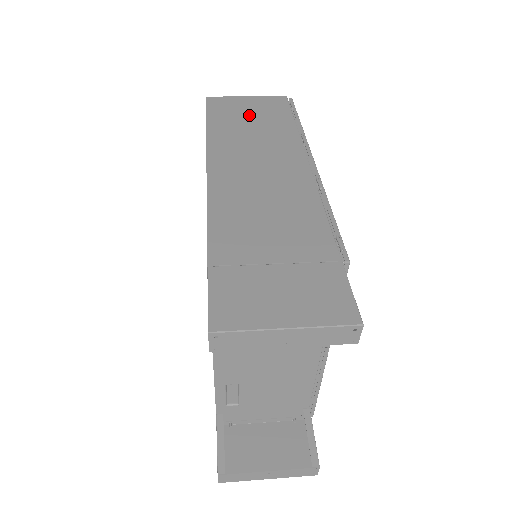
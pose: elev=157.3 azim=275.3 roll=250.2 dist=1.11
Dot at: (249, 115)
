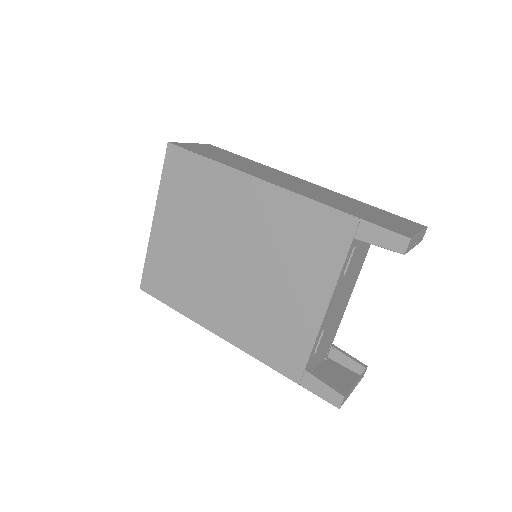
Dot at: (217, 153)
